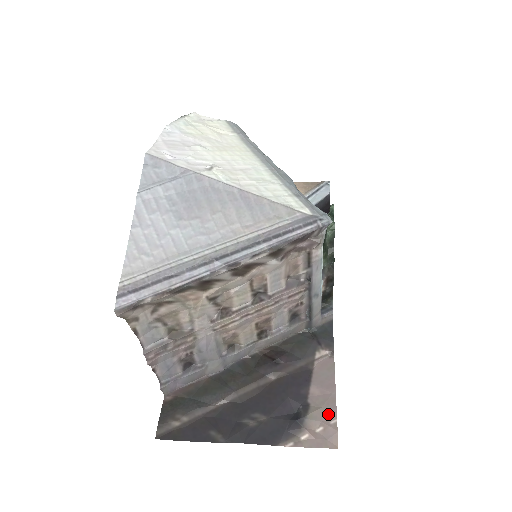
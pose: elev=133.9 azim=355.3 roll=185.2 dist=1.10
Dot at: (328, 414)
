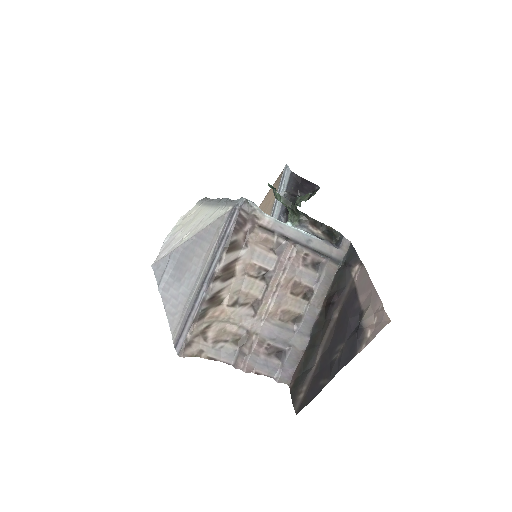
Dot at: (376, 305)
